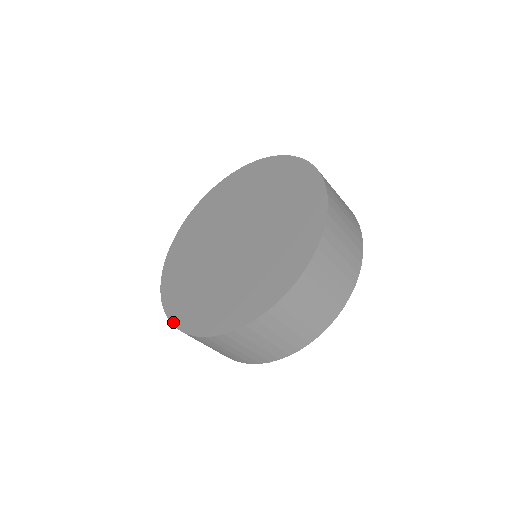
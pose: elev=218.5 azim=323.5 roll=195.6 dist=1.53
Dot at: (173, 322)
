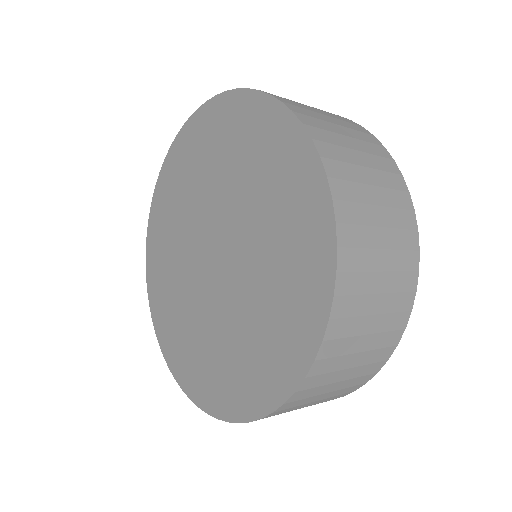
Dot at: (147, 284)
